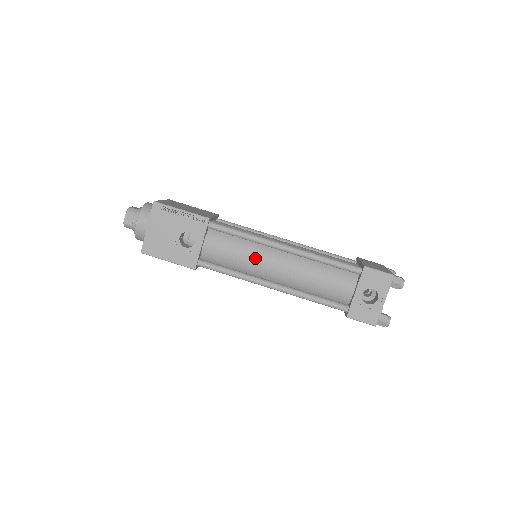
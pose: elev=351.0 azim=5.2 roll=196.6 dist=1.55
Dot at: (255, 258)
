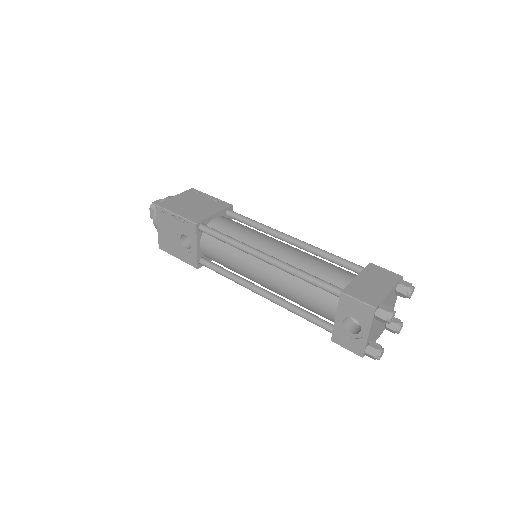
Dot at: (242, 265)
